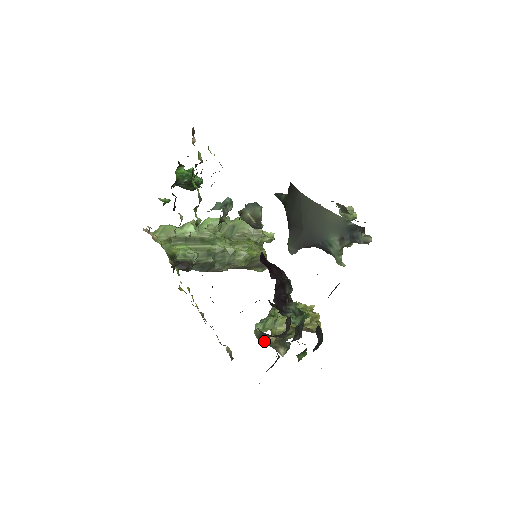
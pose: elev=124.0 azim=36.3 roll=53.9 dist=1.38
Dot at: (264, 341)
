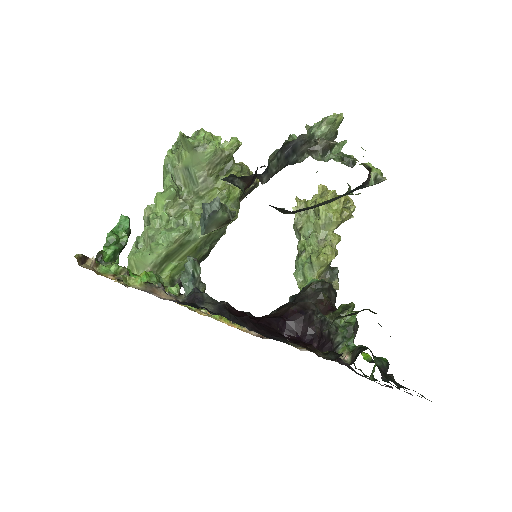
Dot at: occluded
